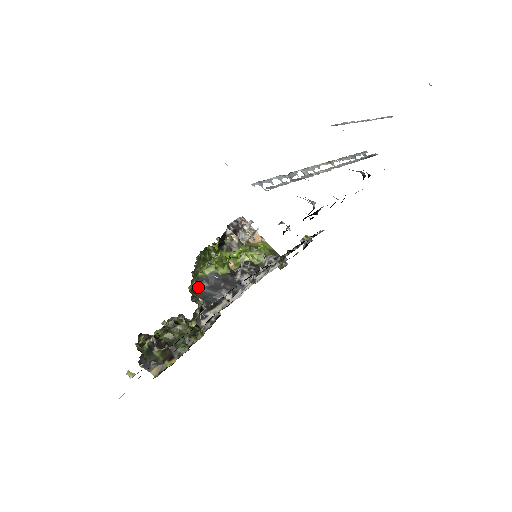
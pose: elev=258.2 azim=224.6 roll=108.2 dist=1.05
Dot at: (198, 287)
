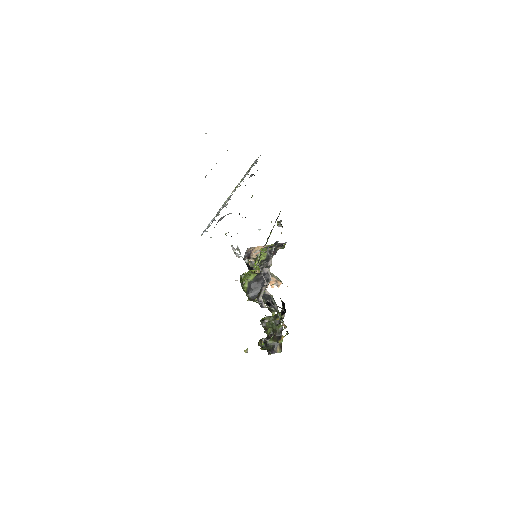
Dot at: (250, 295)
